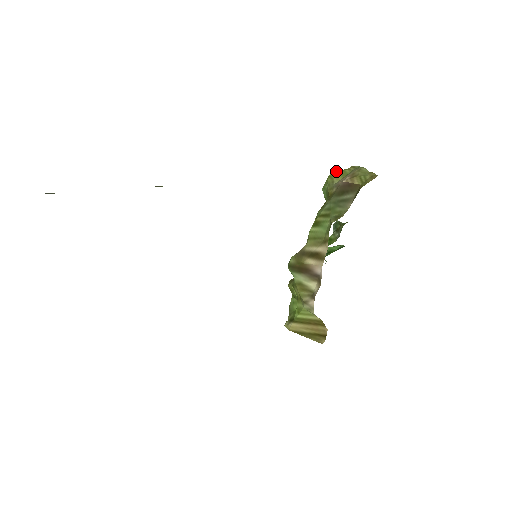
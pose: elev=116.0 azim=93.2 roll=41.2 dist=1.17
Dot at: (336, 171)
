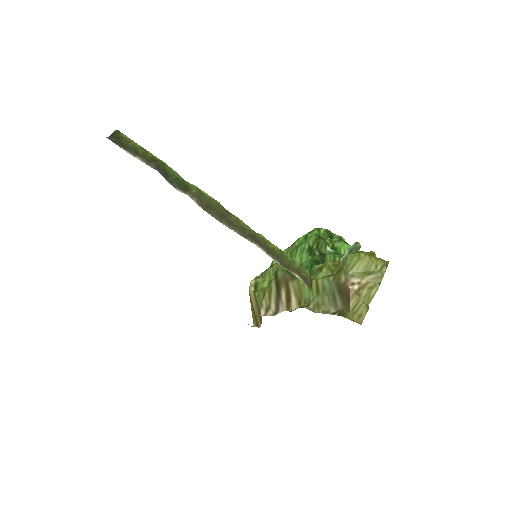
Dot at: (367, 257)
